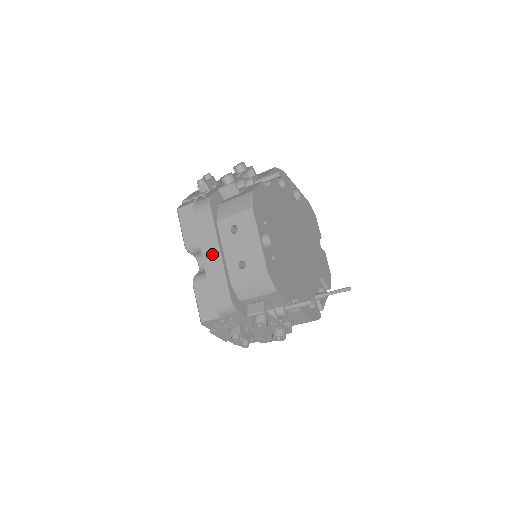
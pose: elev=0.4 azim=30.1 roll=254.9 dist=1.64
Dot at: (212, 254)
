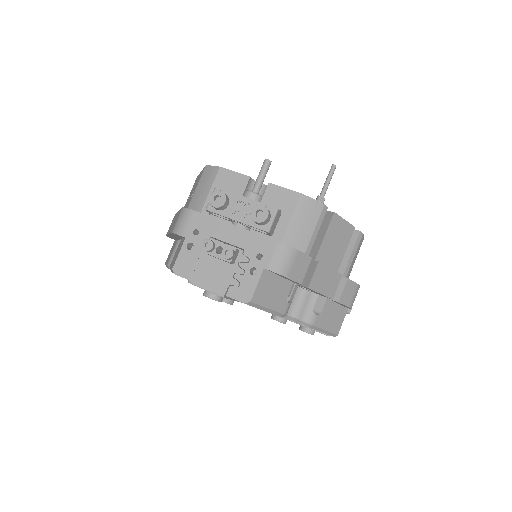
Dot at: (173, 222)
